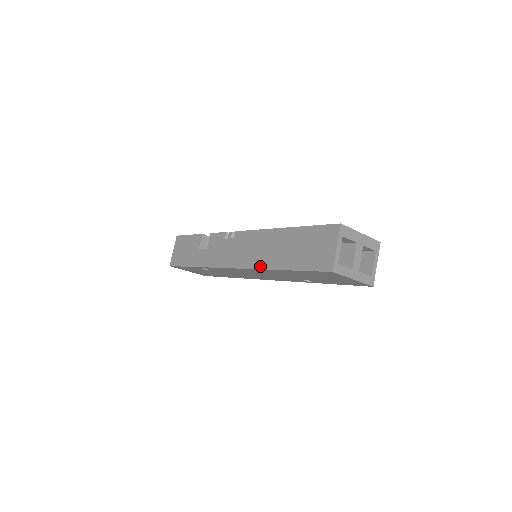
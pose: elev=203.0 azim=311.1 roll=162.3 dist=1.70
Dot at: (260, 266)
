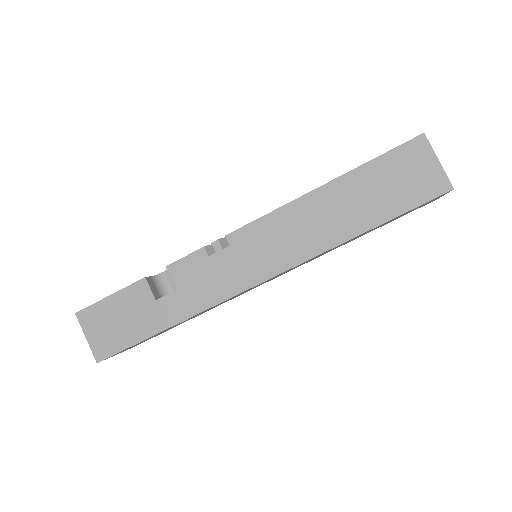
Dot at: (319, 249)
